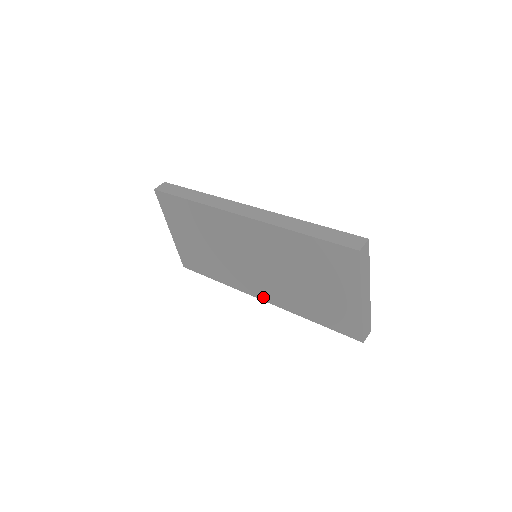
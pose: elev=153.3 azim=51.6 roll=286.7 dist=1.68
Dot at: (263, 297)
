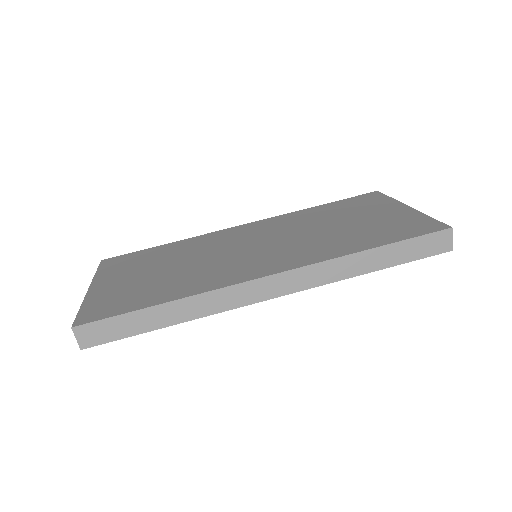
Dot at: occluded
